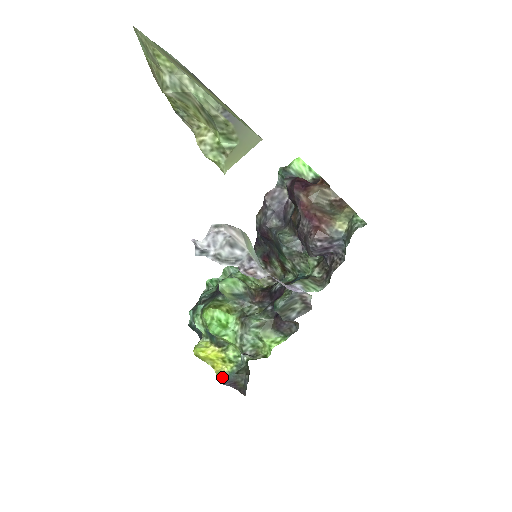
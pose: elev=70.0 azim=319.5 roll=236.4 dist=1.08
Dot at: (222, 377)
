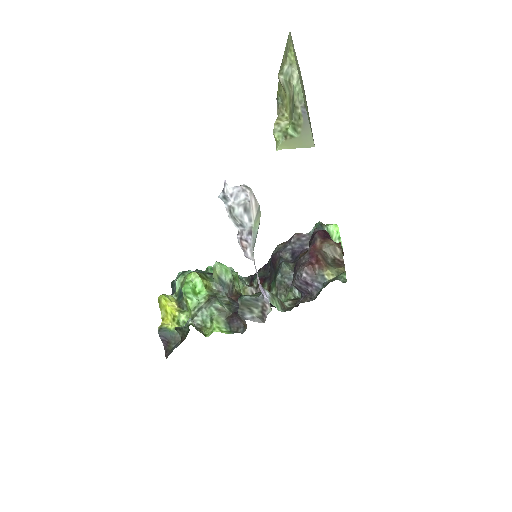
Dot at: (163, 329)
